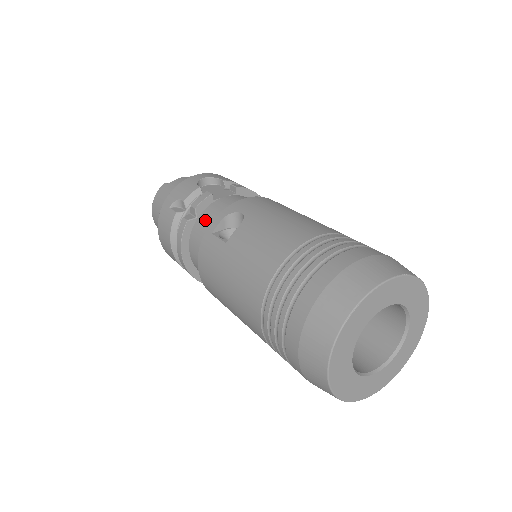
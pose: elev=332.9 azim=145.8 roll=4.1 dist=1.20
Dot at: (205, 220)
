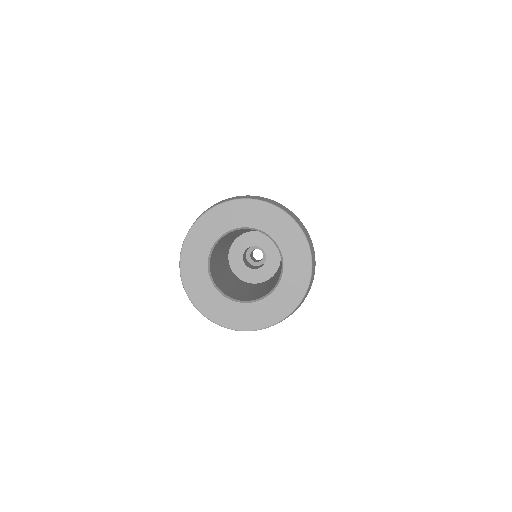
Dot at: occluded
